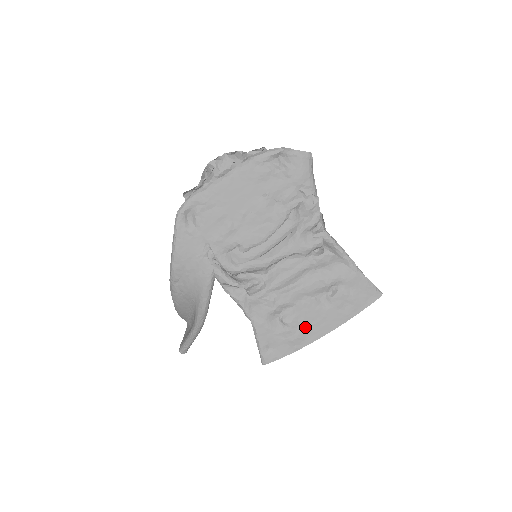
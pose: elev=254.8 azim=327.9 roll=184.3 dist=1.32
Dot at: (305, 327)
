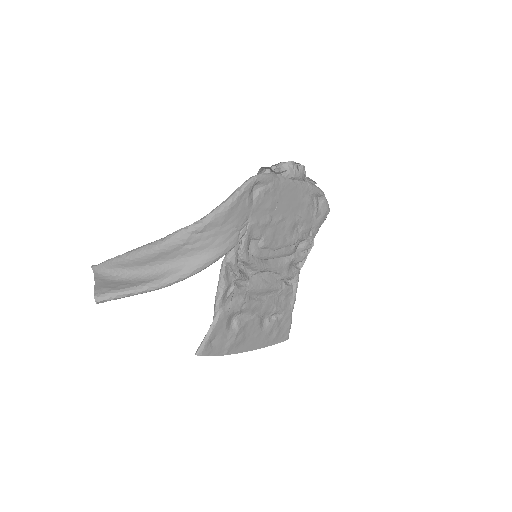
Dot at: (243, 337)
